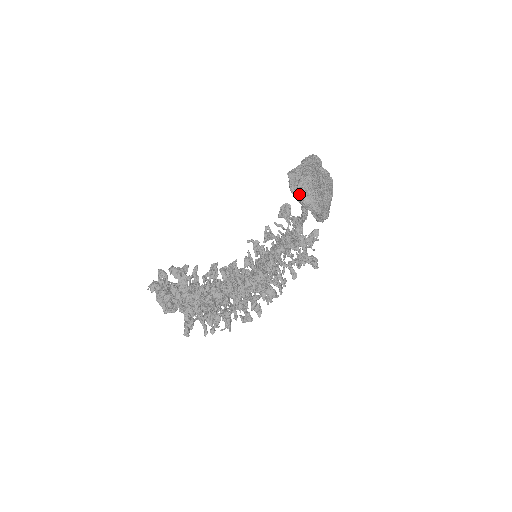
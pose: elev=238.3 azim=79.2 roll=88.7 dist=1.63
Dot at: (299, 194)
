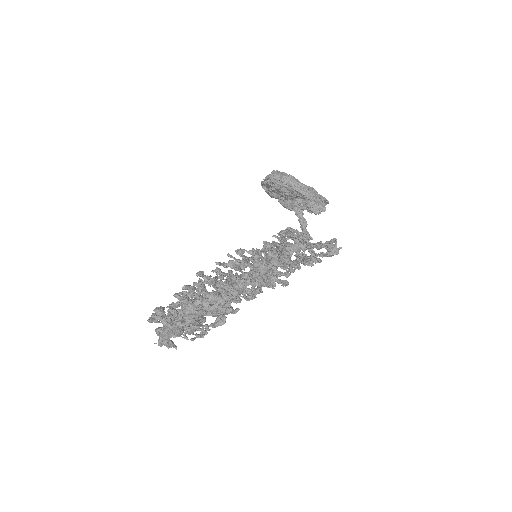
Dot at: occluded
